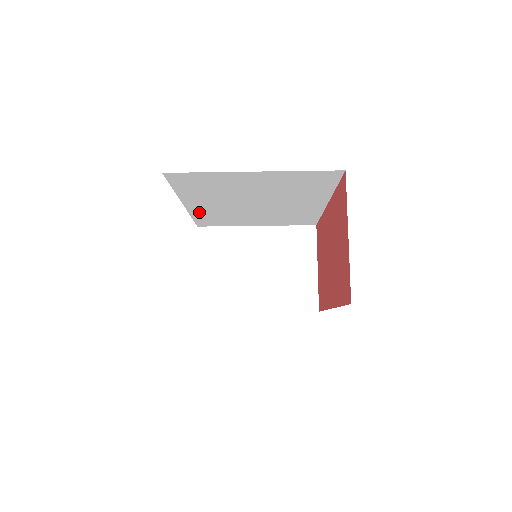
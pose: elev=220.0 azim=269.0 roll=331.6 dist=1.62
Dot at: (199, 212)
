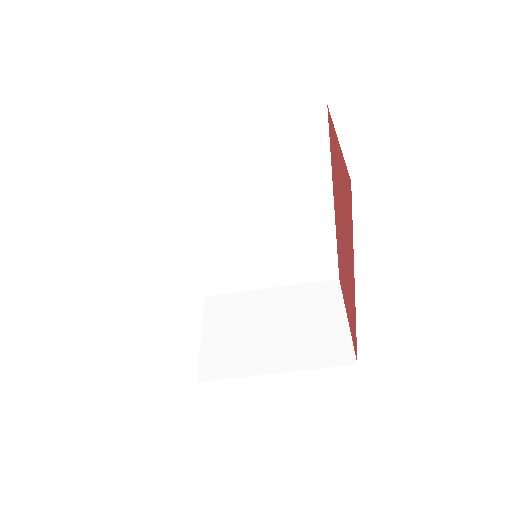
Dot at: (199, 249)
